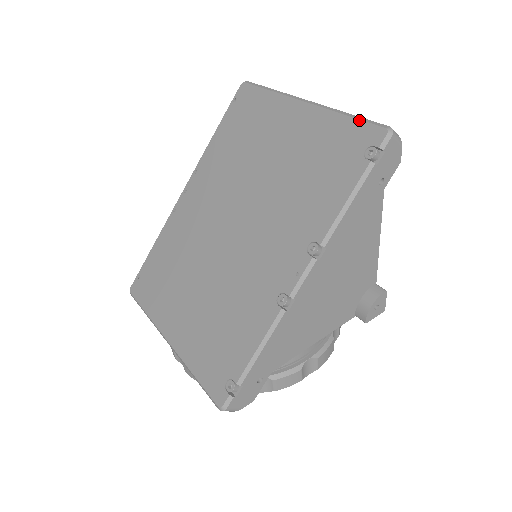
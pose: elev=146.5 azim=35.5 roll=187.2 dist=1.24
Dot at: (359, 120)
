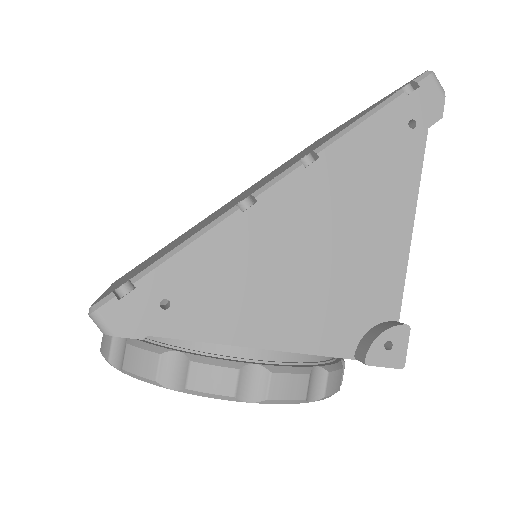
Dot at: occluded
